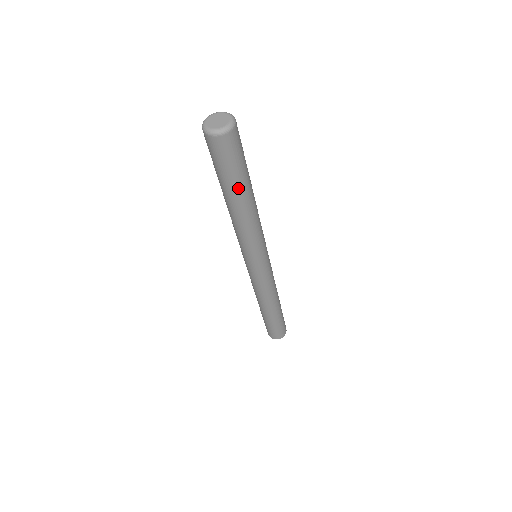
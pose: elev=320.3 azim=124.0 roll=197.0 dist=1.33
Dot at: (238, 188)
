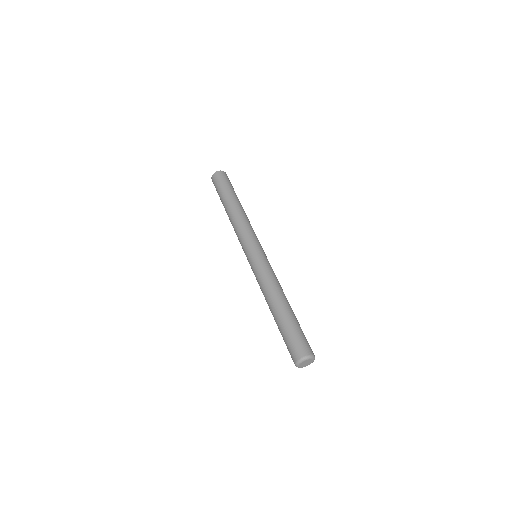
Dot at: occluded
